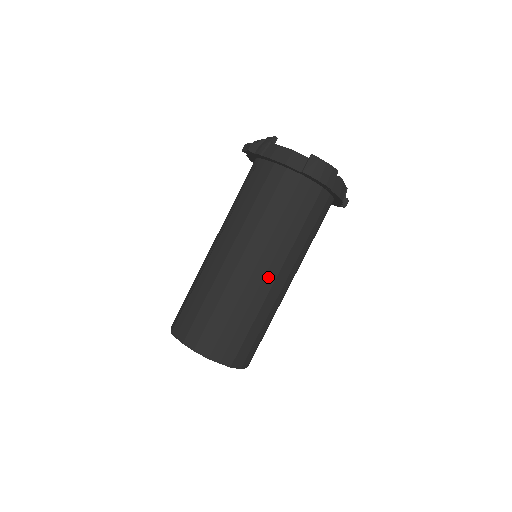
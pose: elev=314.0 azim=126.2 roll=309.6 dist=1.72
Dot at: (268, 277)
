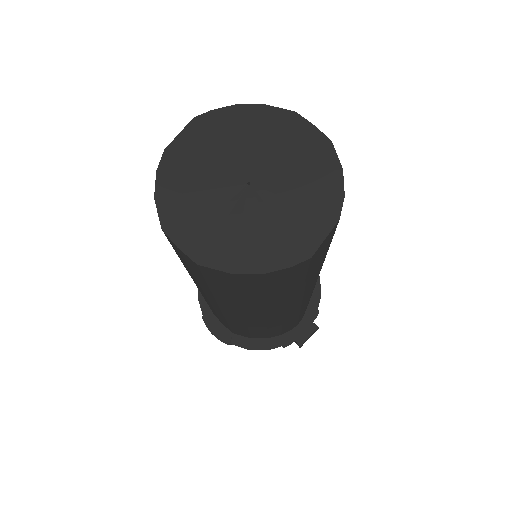
Dot at: occluded
